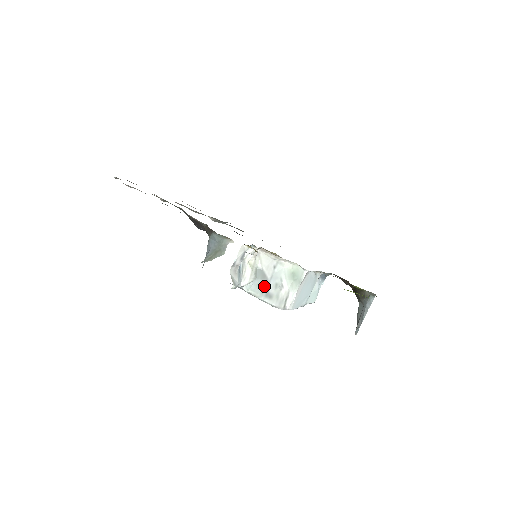
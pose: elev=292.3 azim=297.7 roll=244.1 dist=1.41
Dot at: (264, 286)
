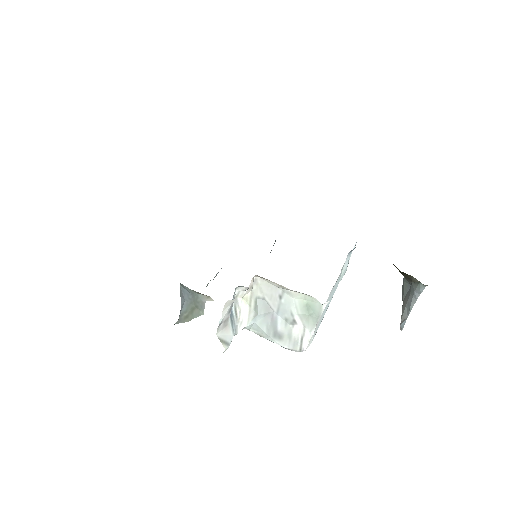
Dot at: (270, 323)
